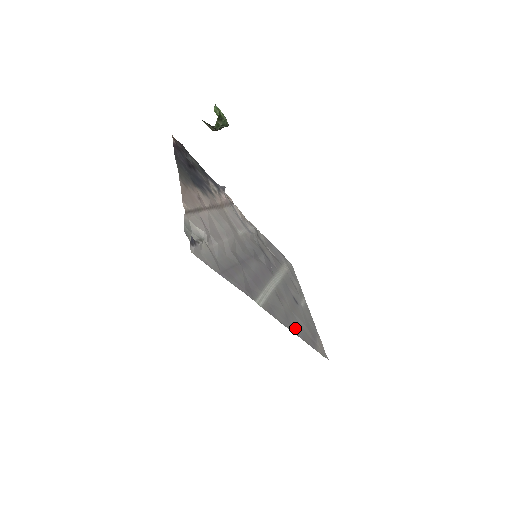
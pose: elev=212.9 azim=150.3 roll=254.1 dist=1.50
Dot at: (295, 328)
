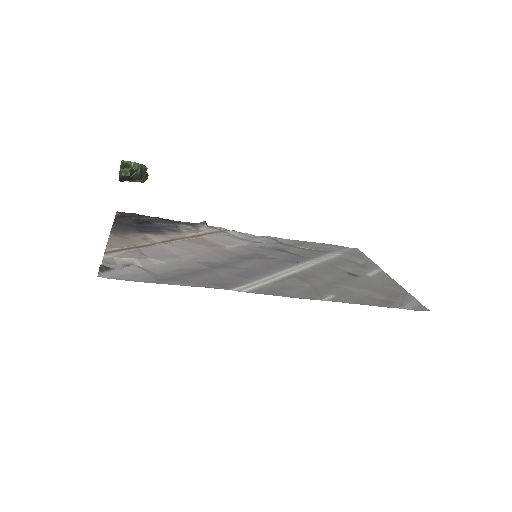
Dot at: (335, 297)
